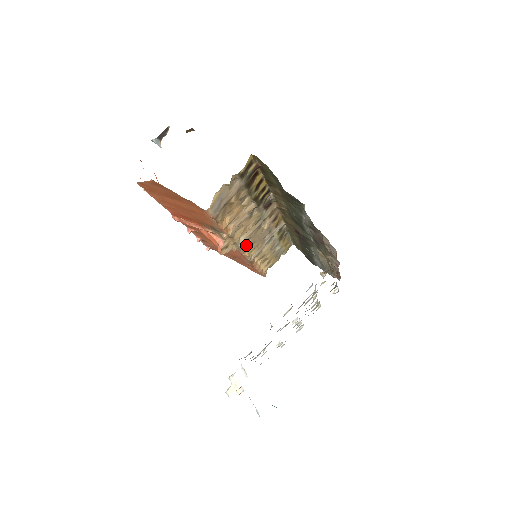
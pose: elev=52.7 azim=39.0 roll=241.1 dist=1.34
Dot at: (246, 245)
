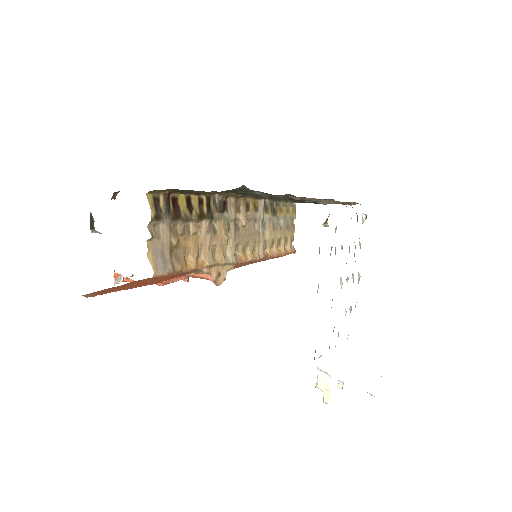
Dot at: (240, 253)
